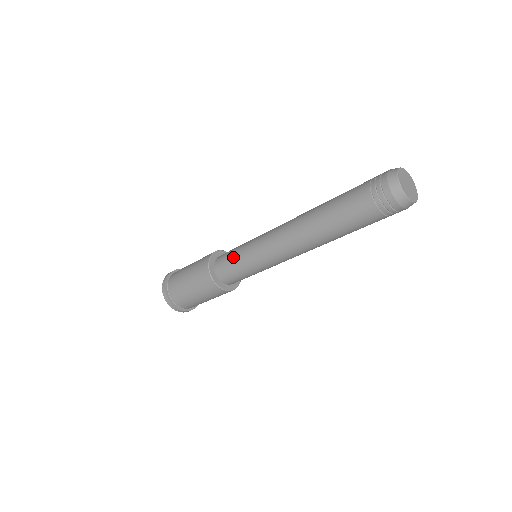
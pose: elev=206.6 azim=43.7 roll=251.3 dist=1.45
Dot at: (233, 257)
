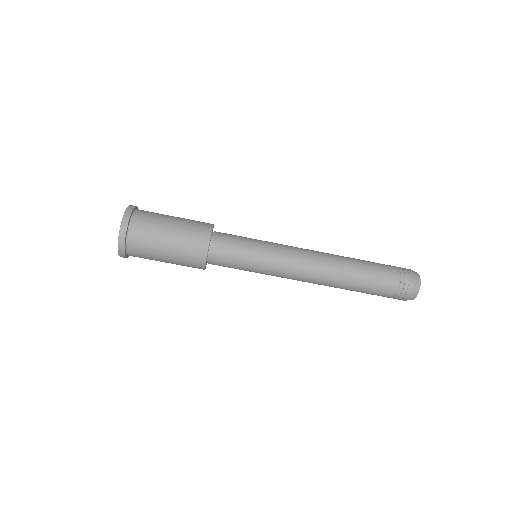
Dot at: (242, 252)
